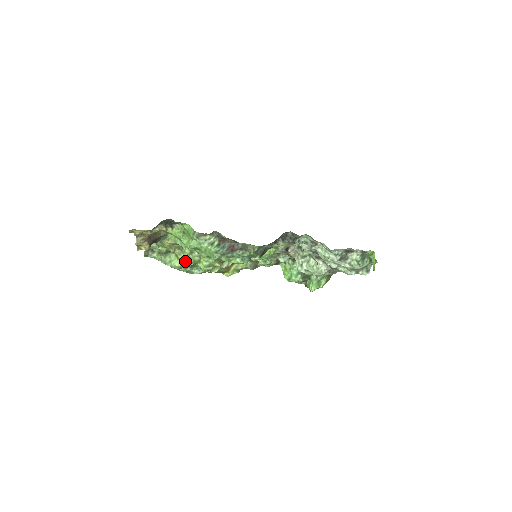
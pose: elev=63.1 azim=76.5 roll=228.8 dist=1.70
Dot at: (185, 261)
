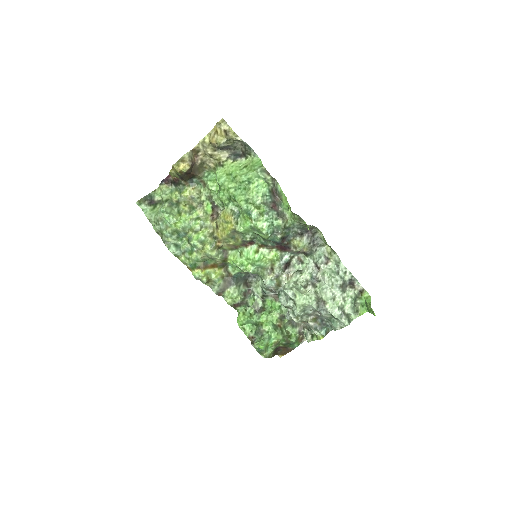
Dot at: (185, 222)
